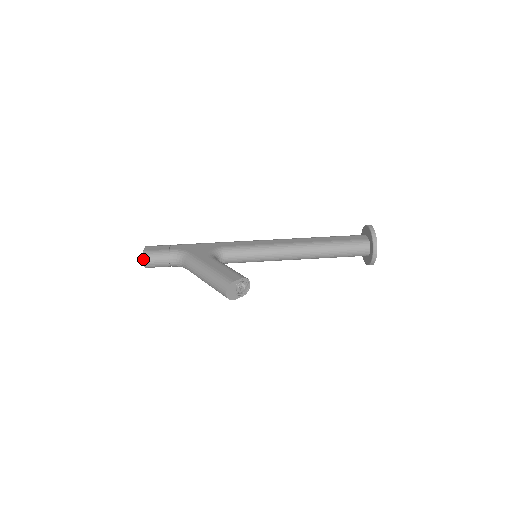
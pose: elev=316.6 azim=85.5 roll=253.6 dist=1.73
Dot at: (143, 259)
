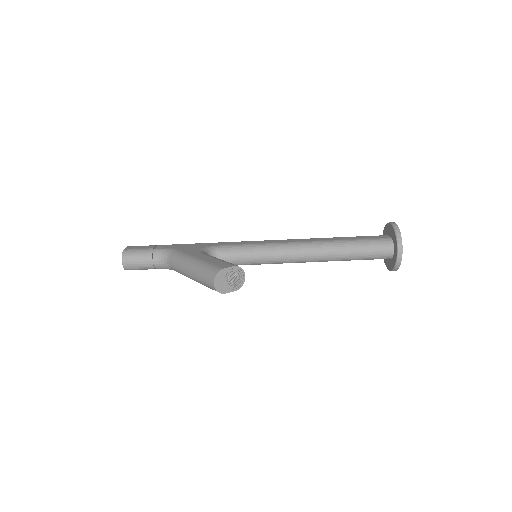
Dot at: (122, 258)
